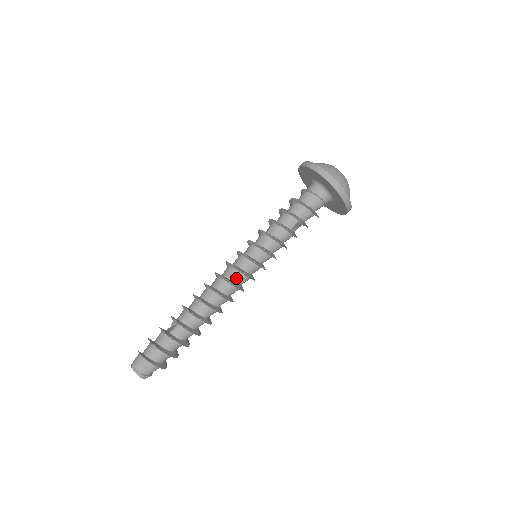
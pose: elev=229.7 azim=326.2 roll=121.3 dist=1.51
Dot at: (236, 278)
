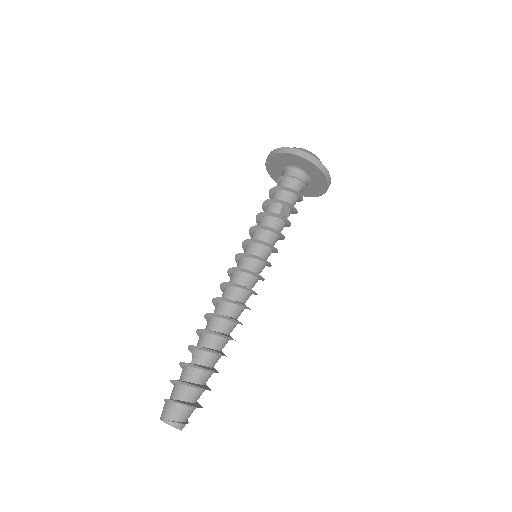
Dot at: (241, 280)
